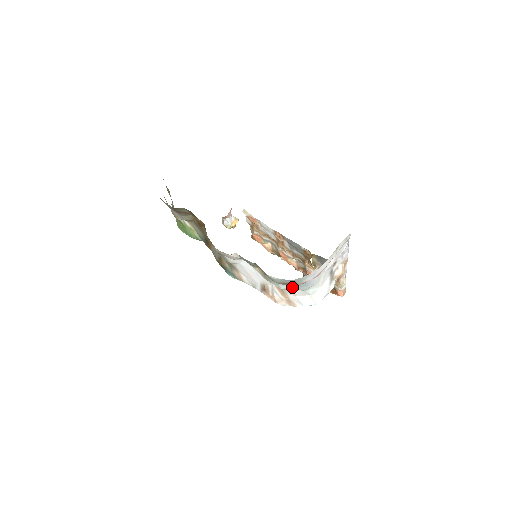
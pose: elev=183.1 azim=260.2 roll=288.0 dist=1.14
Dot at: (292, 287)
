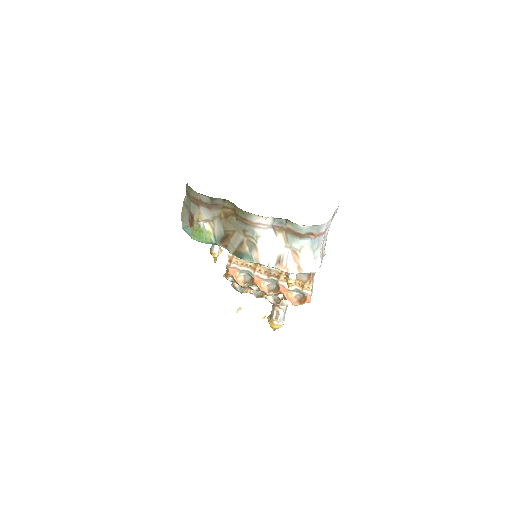
Dot at: (308, 243)
